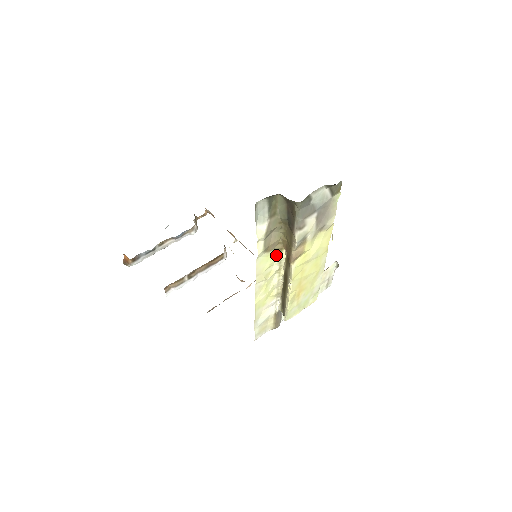
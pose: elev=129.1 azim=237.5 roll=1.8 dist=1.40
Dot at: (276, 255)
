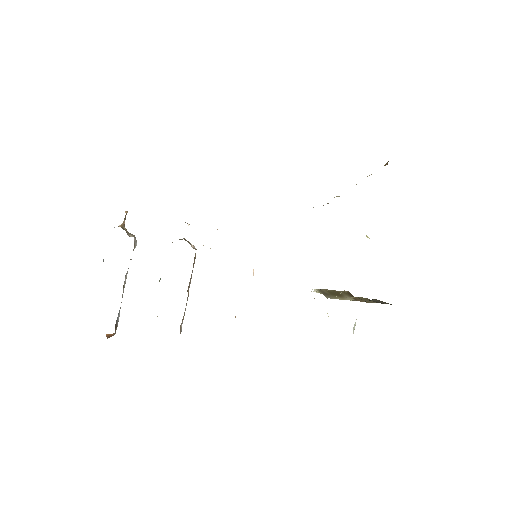
Dot at: occluded
